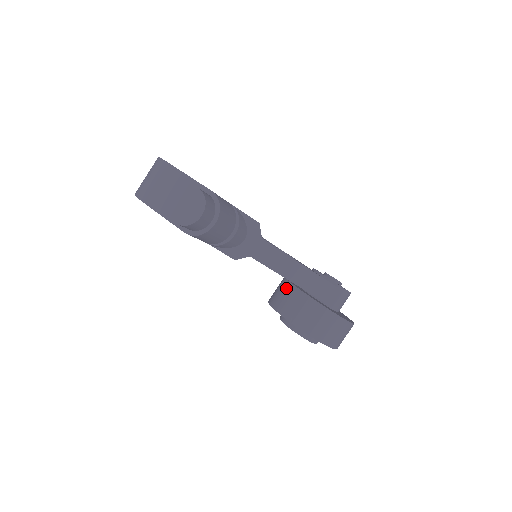
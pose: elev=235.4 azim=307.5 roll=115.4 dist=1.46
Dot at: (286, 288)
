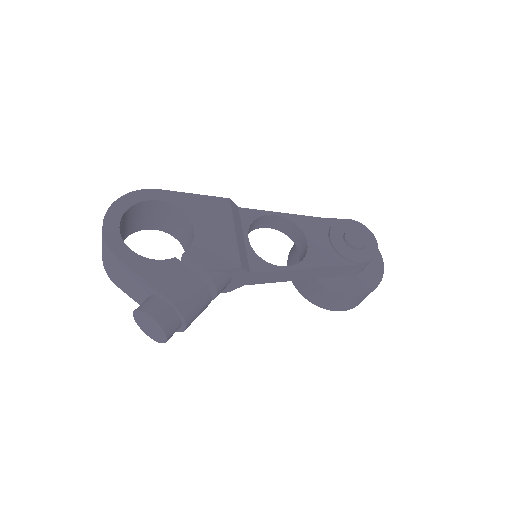
Dot at: occluded
